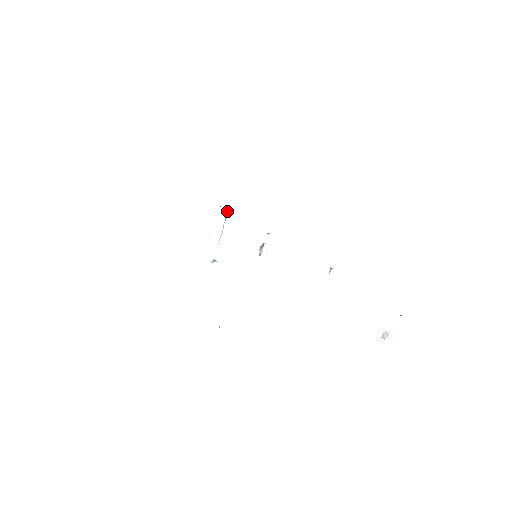
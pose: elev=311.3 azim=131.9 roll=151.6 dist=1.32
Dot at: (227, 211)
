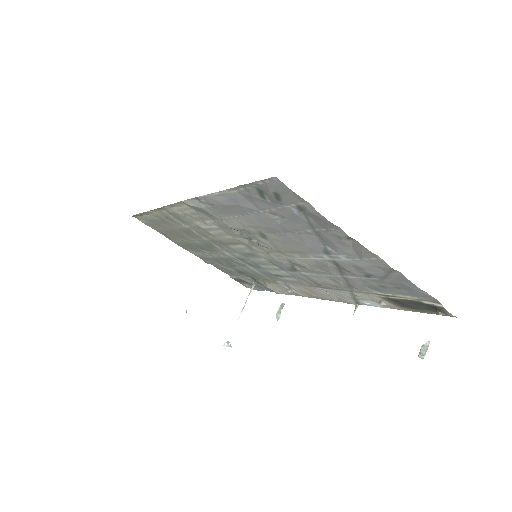
Dot at: (253, 282)
